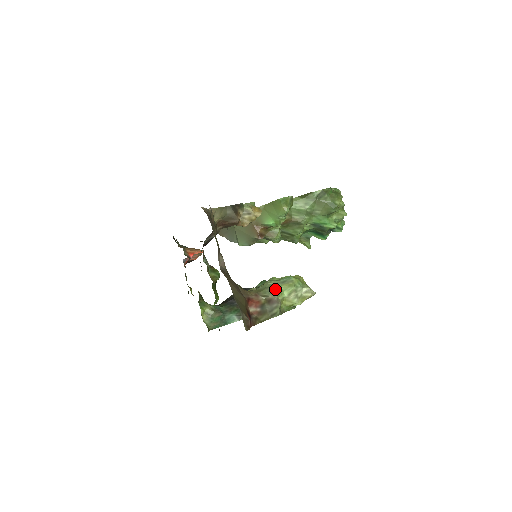
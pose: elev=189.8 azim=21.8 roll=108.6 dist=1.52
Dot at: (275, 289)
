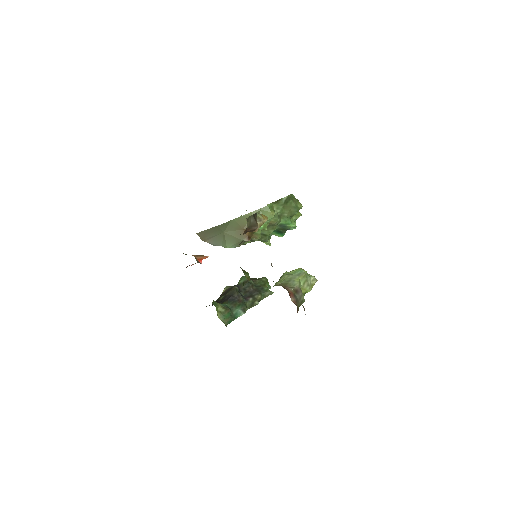
Dot at: (296, 281)
